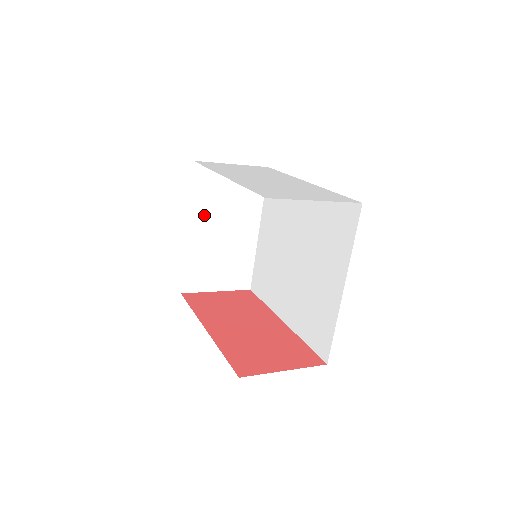
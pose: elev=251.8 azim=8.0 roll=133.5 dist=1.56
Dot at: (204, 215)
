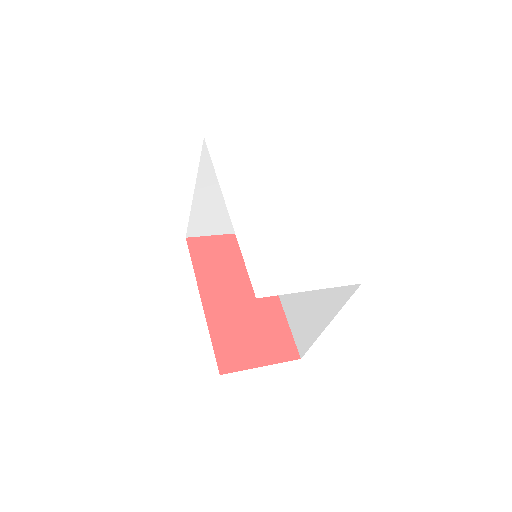
Dot at: (213, 181)
